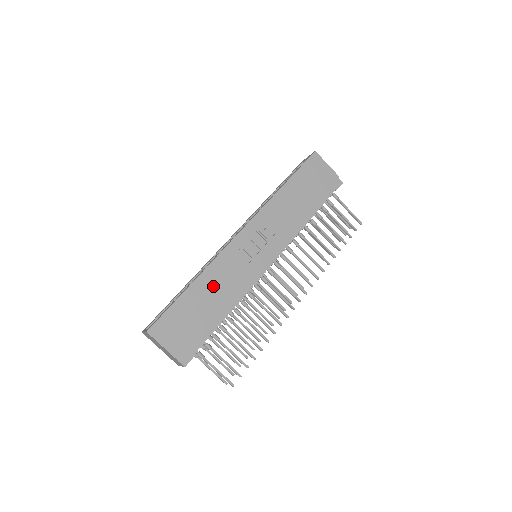
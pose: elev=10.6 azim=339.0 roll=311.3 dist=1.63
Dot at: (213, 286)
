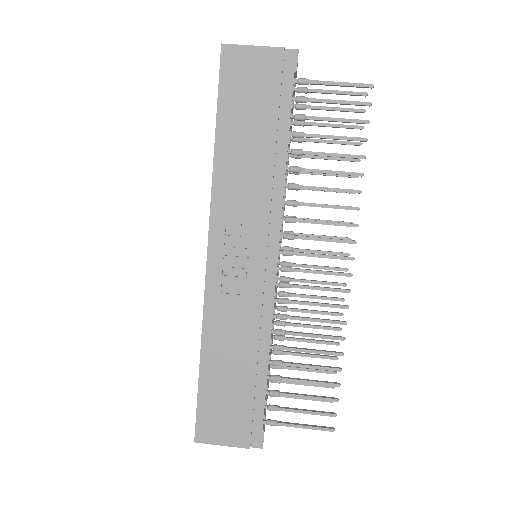
Dot at: (226, 345)
